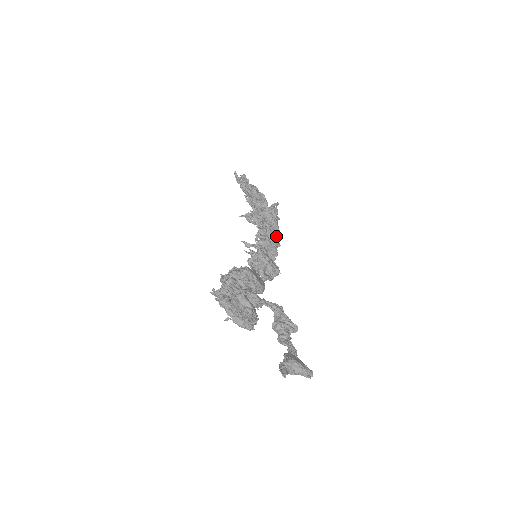
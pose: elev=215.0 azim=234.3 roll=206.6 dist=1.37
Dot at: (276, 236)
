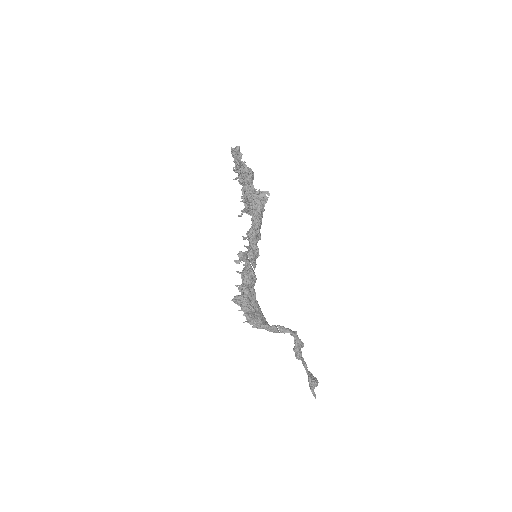
Dot at: (261, 222)
